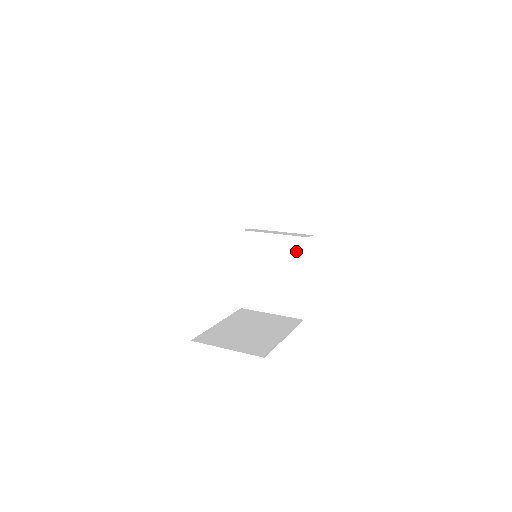
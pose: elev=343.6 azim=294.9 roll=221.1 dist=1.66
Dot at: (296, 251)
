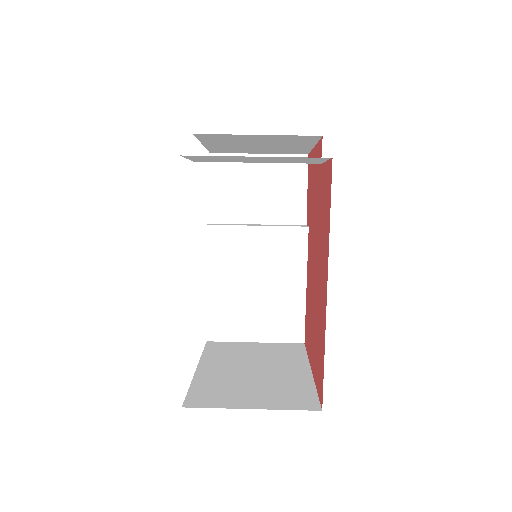
Dot at: (291, 248)
